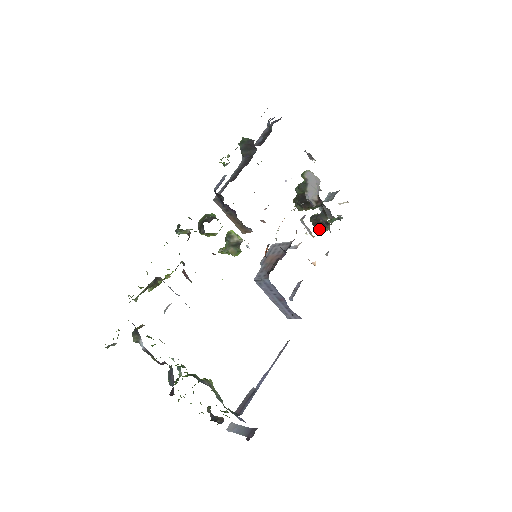
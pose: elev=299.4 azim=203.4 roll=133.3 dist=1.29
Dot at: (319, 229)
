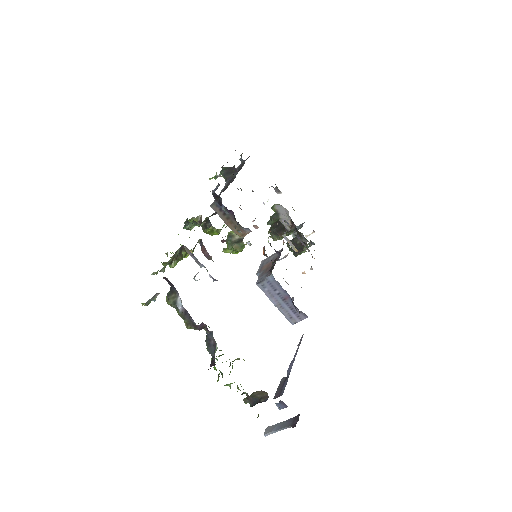
Dot at: (297, 253)
